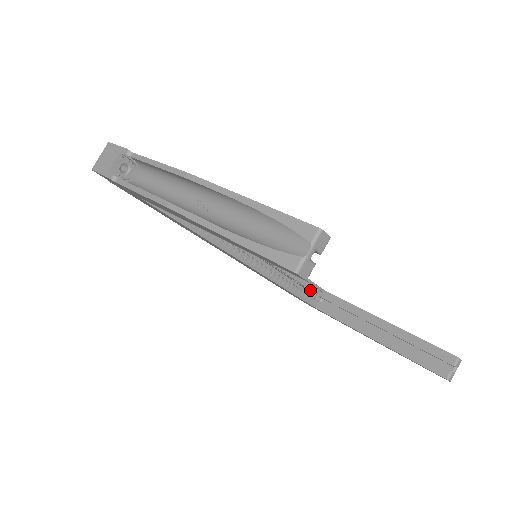
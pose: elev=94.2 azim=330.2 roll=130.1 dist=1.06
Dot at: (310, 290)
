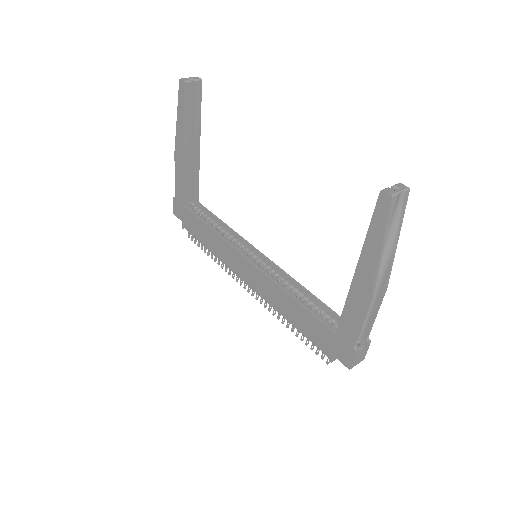
Dot at: (329, 319)
